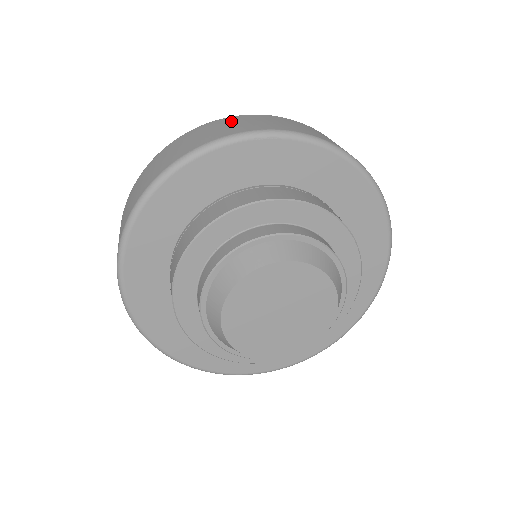
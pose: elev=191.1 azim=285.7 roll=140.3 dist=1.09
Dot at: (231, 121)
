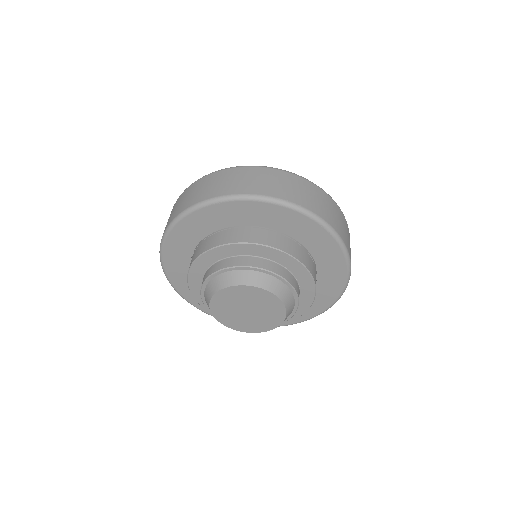
Dot at: (204, 183)
